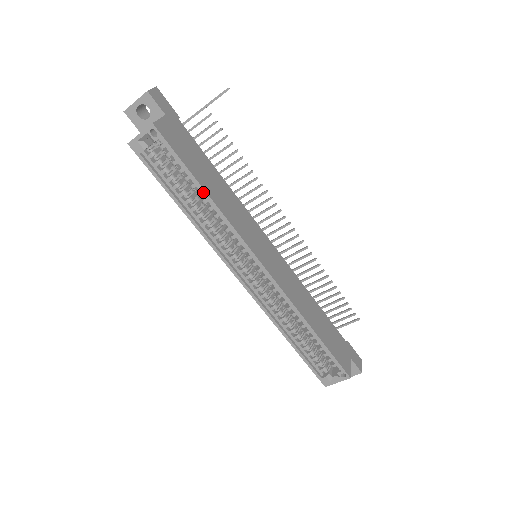
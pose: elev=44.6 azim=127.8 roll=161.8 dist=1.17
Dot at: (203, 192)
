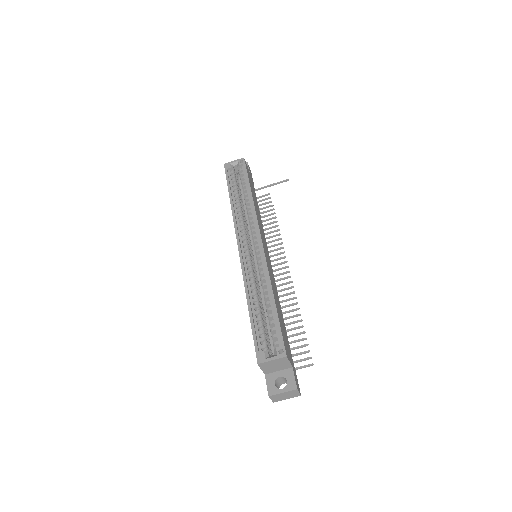
Dot at: (249, 191)
